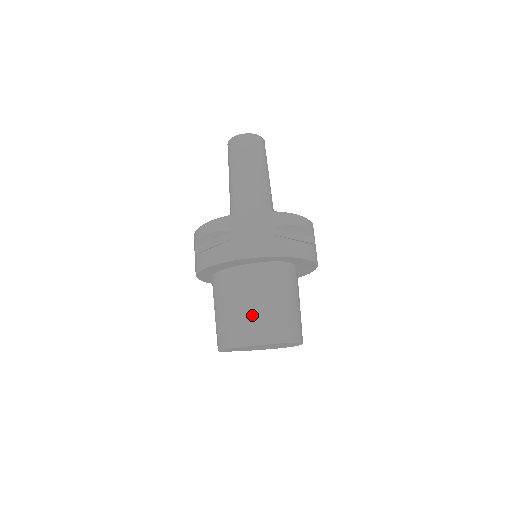
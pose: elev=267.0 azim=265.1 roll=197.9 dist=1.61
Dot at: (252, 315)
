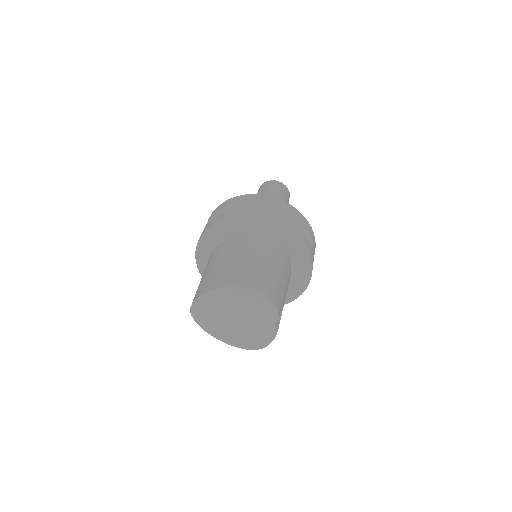
Dot at: (236, 265)
